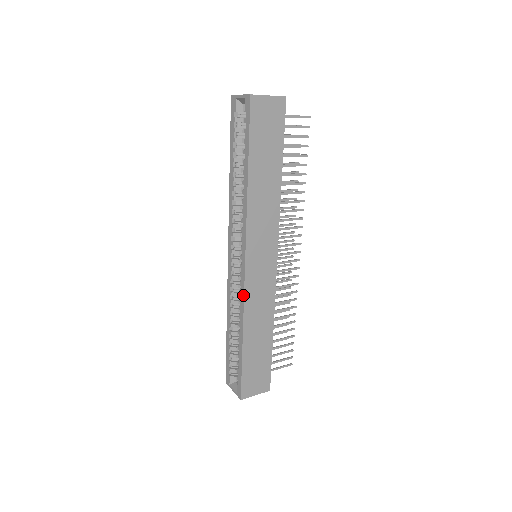
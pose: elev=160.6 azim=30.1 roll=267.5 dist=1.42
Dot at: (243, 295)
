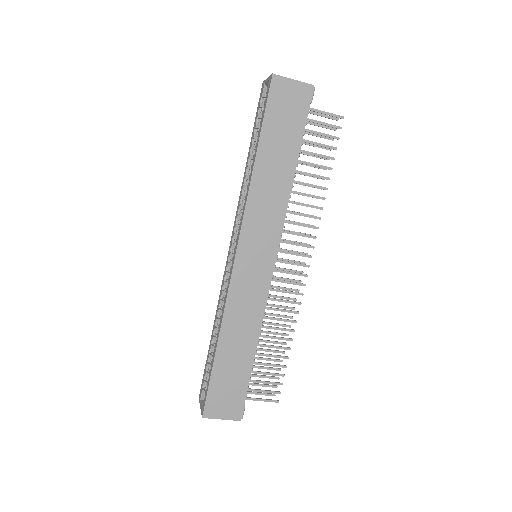
Dot at: (227, 291)
